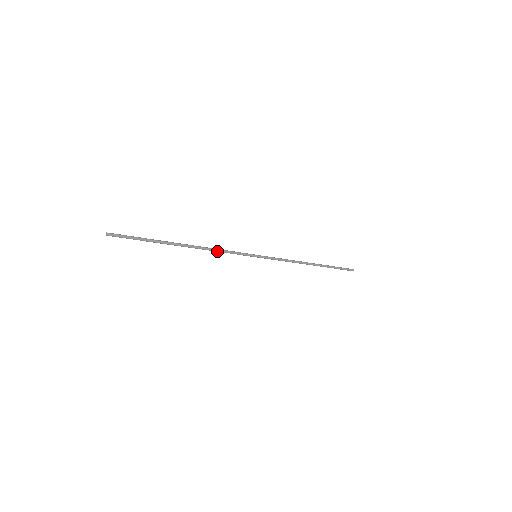
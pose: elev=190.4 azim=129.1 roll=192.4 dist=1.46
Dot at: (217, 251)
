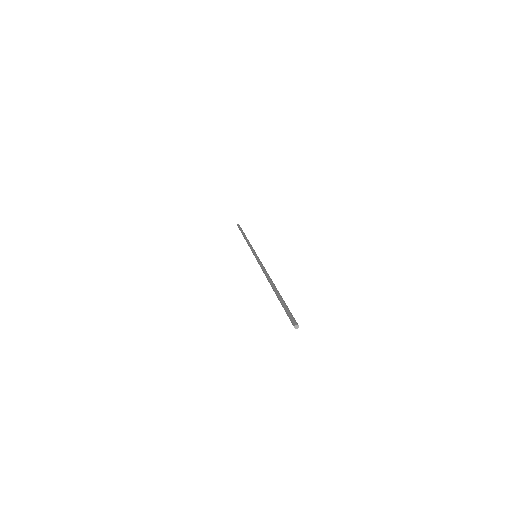
Dot at: occluded
